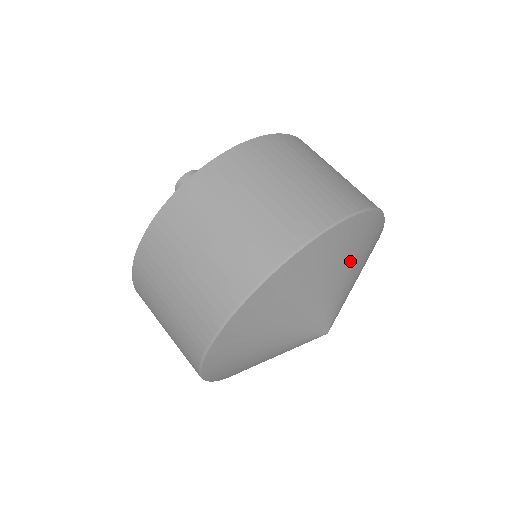
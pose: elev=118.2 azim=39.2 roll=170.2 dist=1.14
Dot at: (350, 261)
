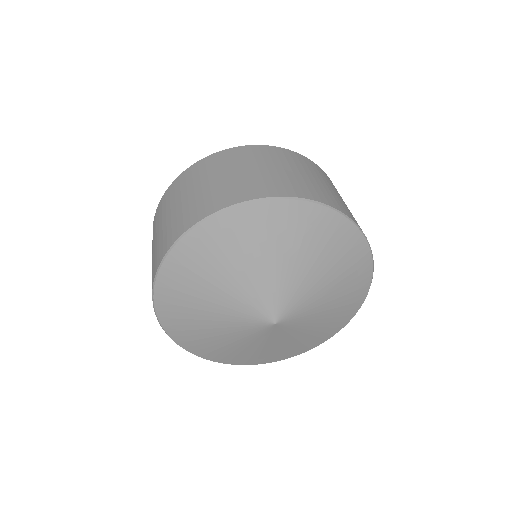
Dot at: (303, 252)
